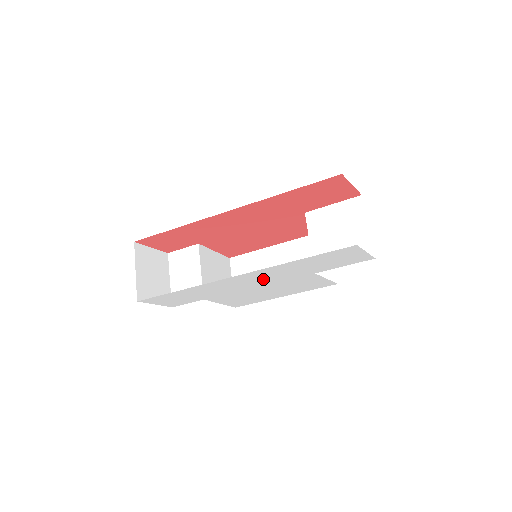
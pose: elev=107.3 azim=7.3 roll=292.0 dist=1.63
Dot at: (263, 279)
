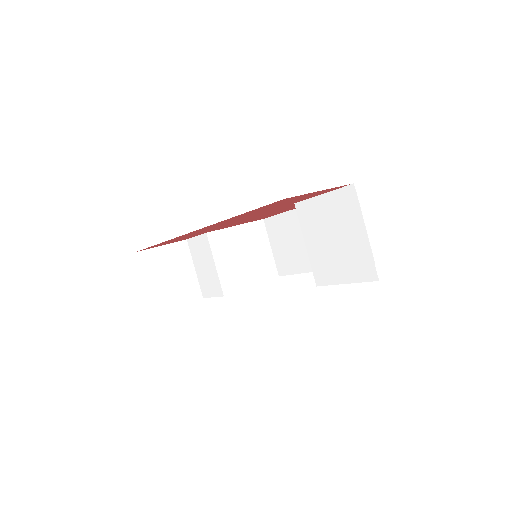
Dot at: occluded
